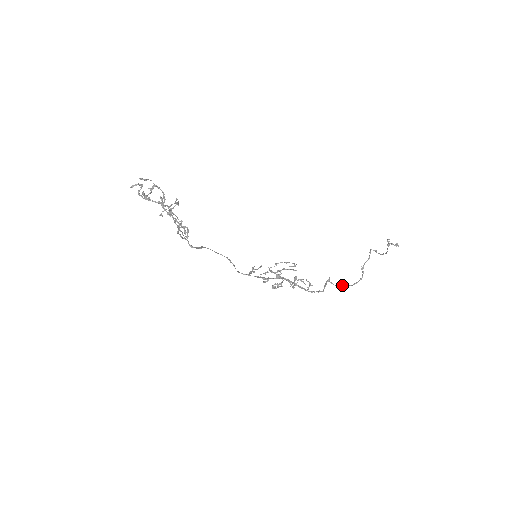
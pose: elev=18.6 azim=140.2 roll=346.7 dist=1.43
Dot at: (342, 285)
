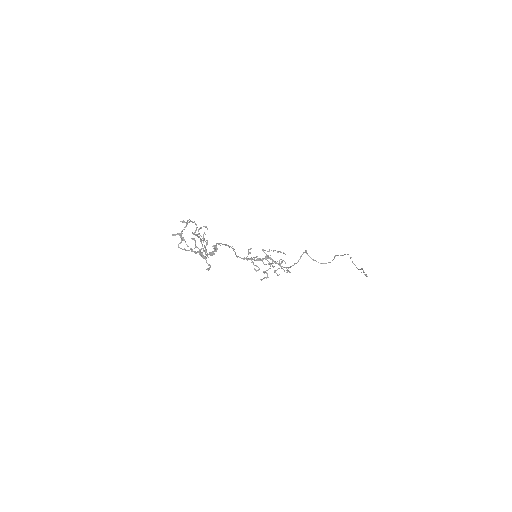
Dot at: (314, 260)
